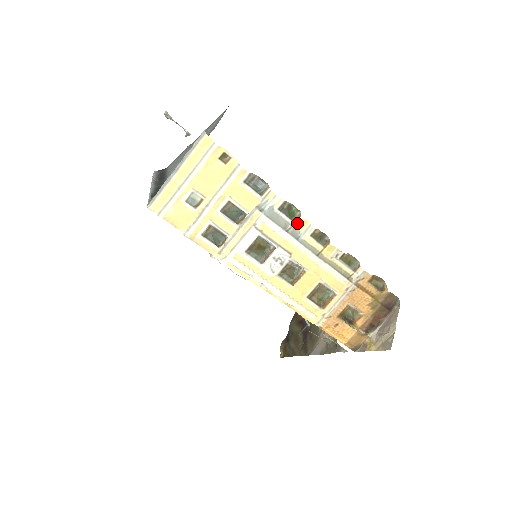
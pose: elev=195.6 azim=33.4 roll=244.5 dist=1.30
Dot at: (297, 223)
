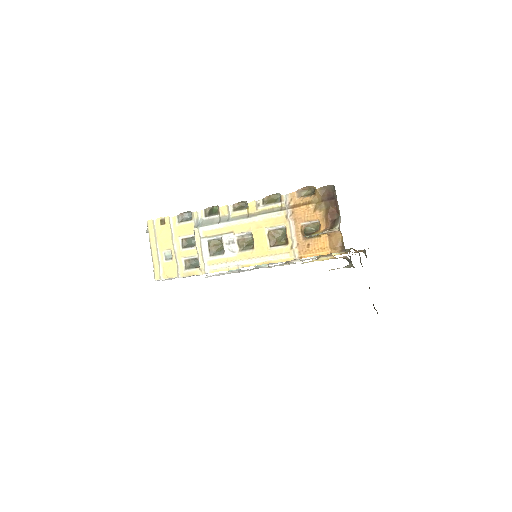
Dot at: (221, 213)
